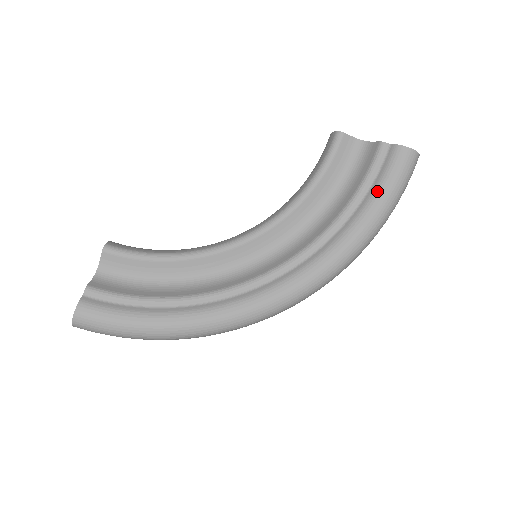
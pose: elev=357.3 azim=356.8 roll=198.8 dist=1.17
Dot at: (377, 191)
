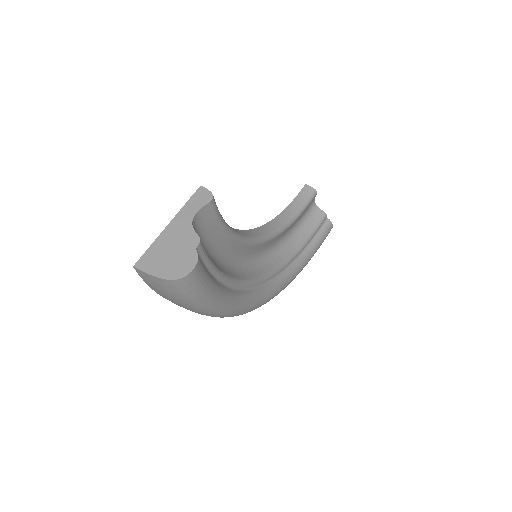
Dot at: (316, 245)
